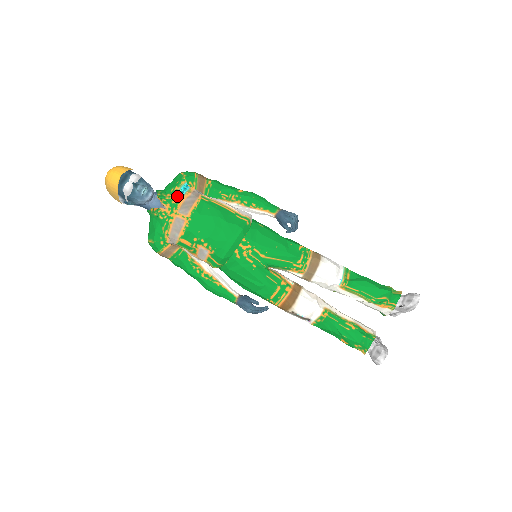
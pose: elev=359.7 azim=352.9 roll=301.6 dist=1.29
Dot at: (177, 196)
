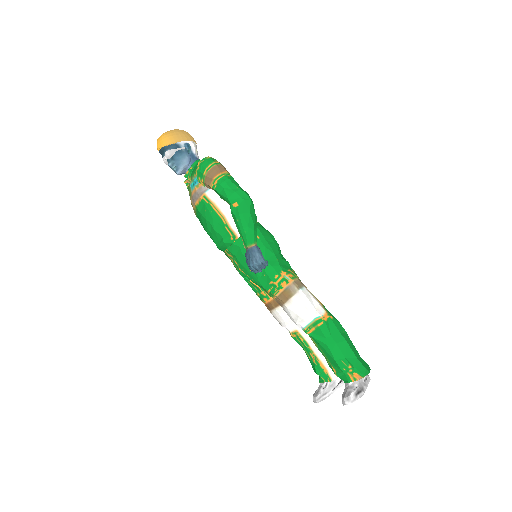
Dot at: (191, 185)
